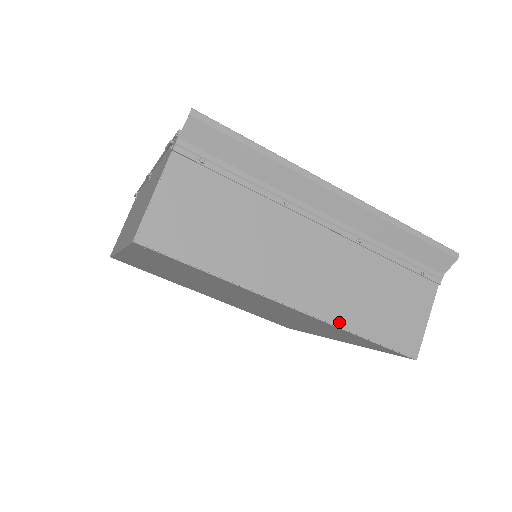
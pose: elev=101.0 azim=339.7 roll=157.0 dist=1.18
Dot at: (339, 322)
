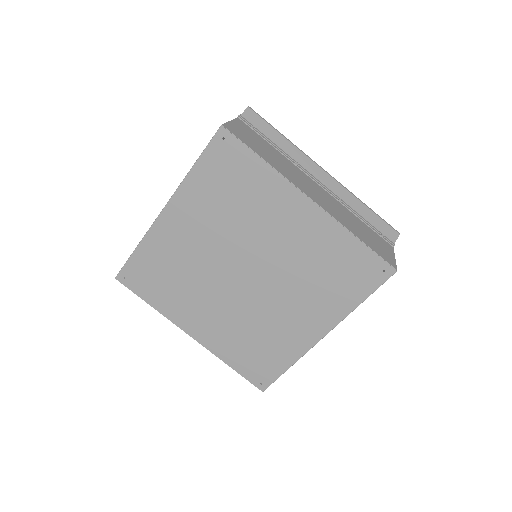
Dot at: (341, 223)
